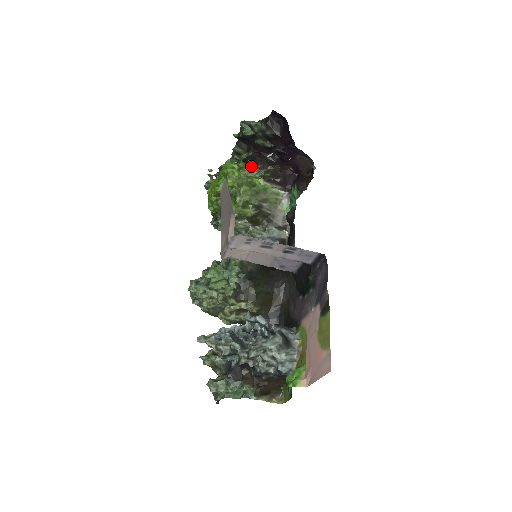
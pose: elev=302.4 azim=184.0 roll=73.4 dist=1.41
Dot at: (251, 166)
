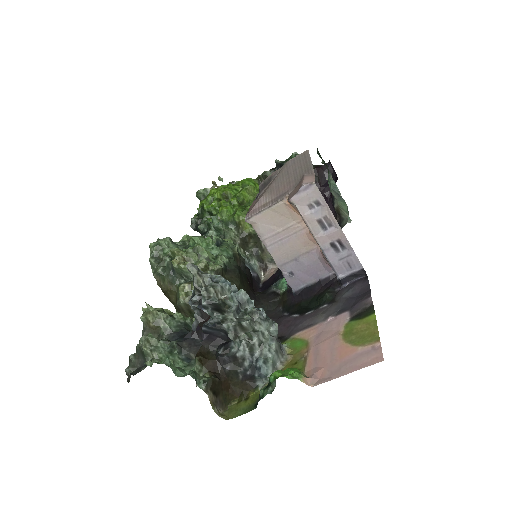
Dot at: occluded
